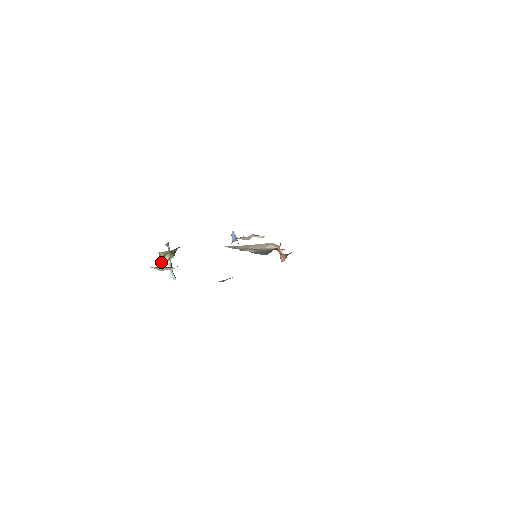
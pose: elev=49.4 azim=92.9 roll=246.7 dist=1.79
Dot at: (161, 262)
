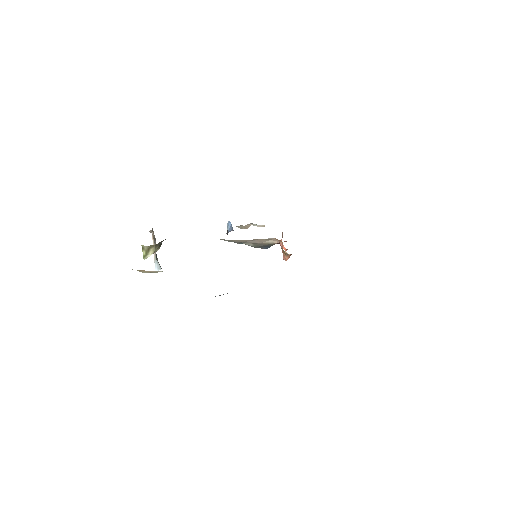
Dot at: (144, 256)
